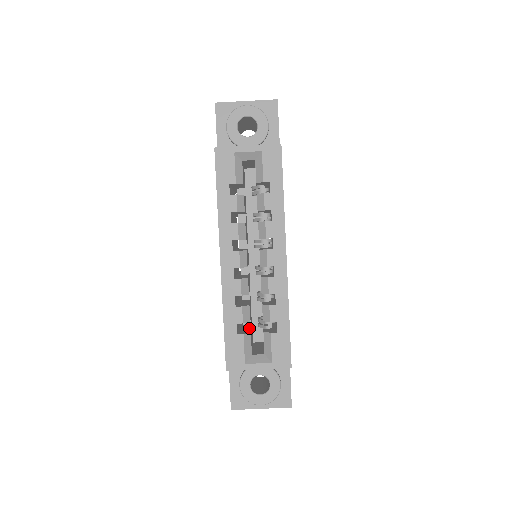
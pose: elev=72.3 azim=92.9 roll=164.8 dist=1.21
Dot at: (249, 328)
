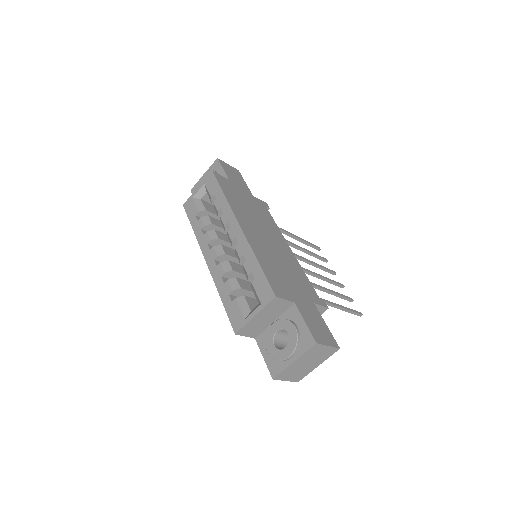
Dot at: (254, 299)
